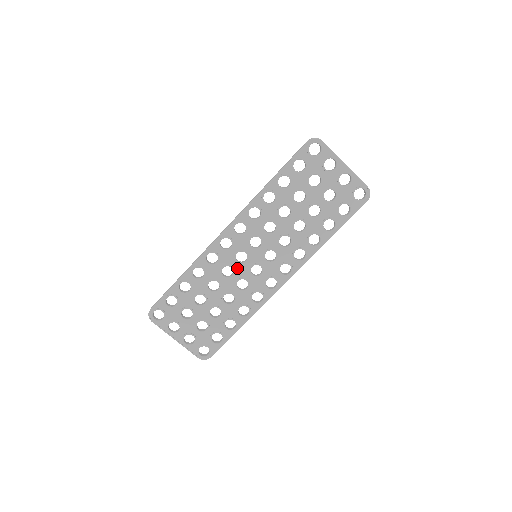
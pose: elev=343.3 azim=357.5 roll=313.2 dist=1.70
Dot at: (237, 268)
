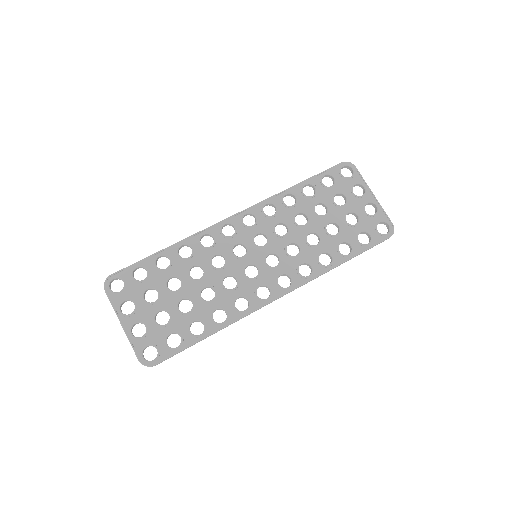
Dot at: (231, 261)
